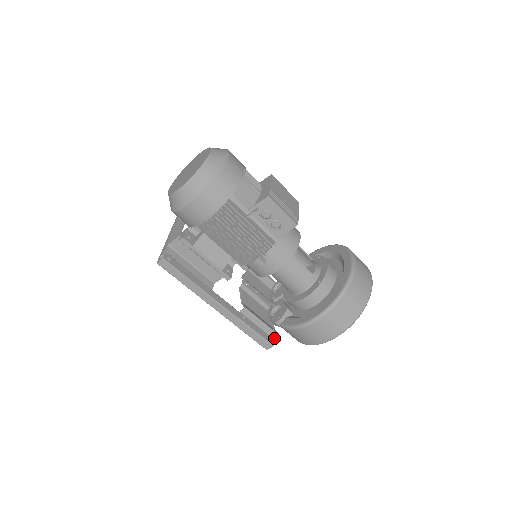
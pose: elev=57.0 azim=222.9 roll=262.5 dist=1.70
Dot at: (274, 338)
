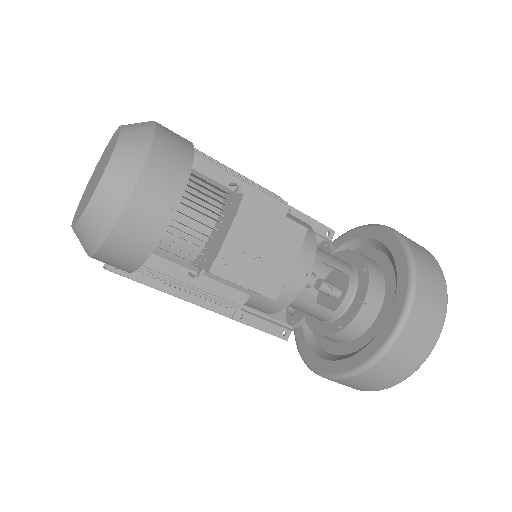
Dot at: (290, 329)
